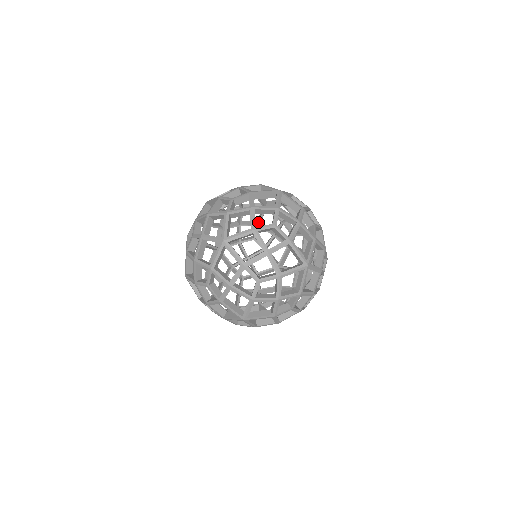
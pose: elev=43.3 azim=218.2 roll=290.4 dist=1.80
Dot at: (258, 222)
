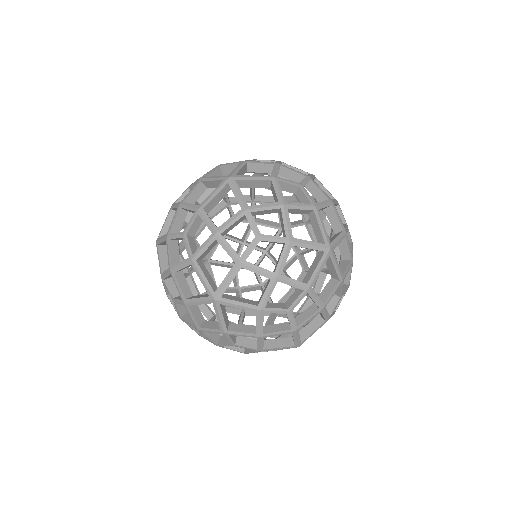
Dot at: (226, 202)
